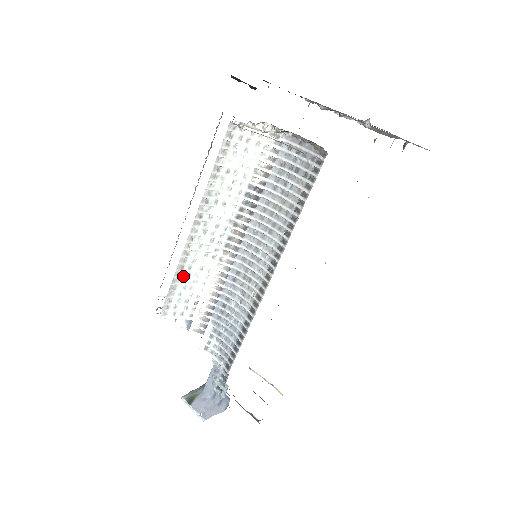
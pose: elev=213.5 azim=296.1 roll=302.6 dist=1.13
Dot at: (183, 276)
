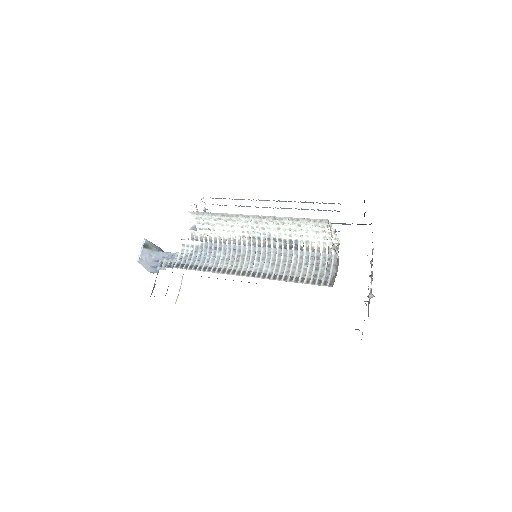
Dot at: (222, 217)
